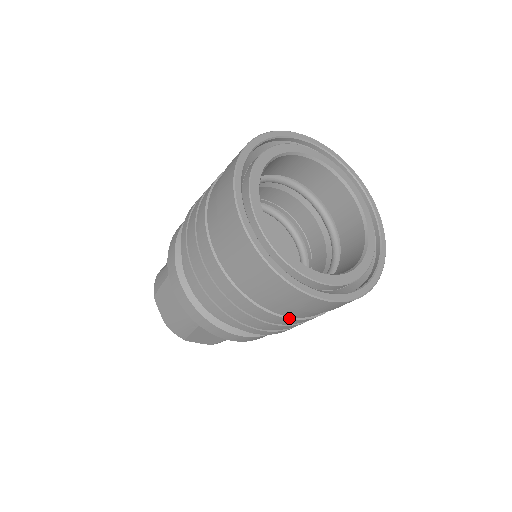
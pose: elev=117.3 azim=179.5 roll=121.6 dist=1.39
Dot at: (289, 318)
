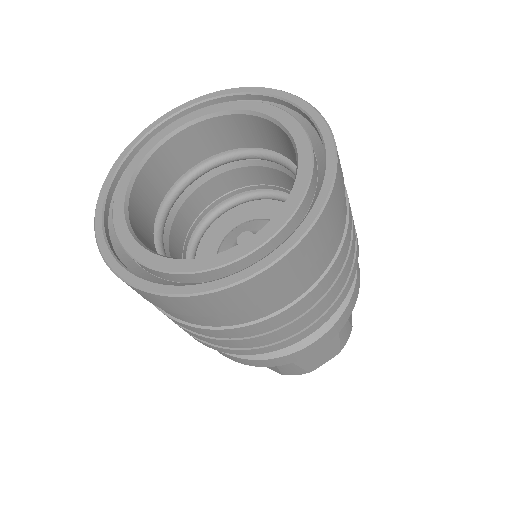
Dot at: (178, 320)
